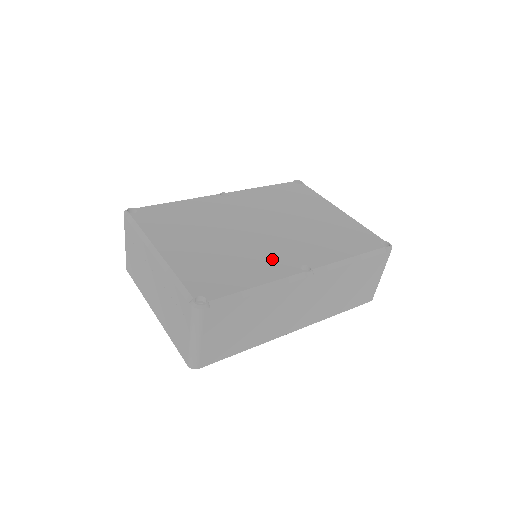
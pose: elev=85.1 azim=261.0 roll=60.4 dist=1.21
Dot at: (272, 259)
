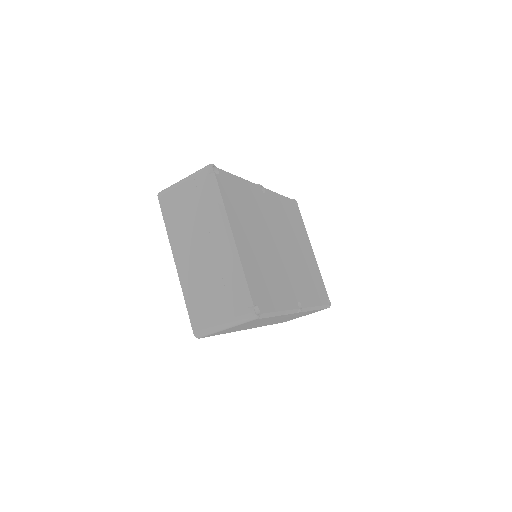
Dot at: (286, 286)
